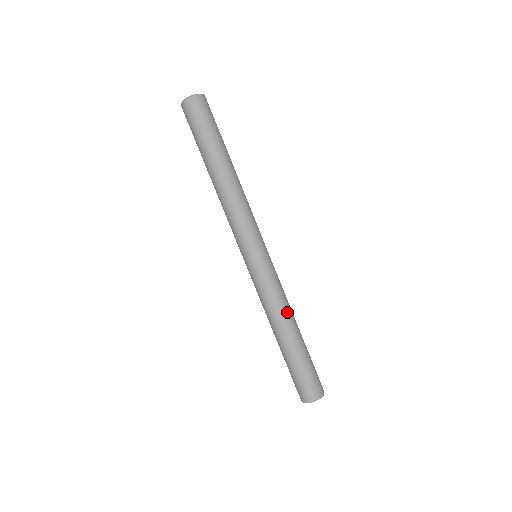
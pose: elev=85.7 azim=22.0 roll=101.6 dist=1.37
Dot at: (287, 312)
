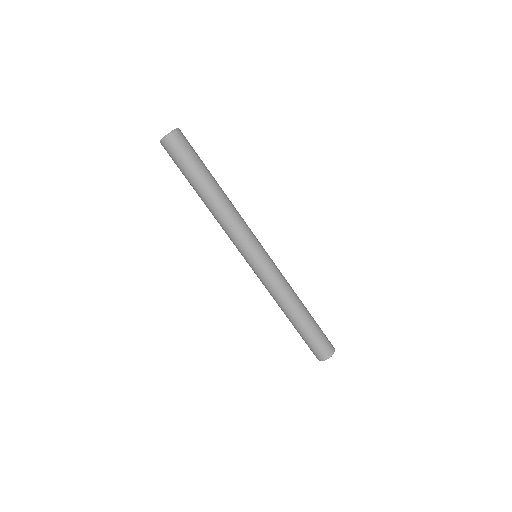
Dot at: occluded
